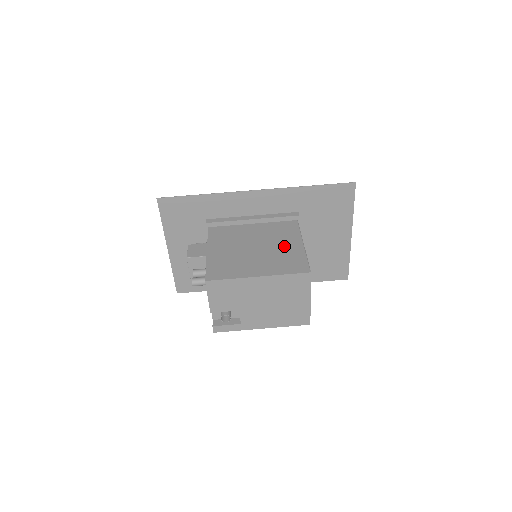
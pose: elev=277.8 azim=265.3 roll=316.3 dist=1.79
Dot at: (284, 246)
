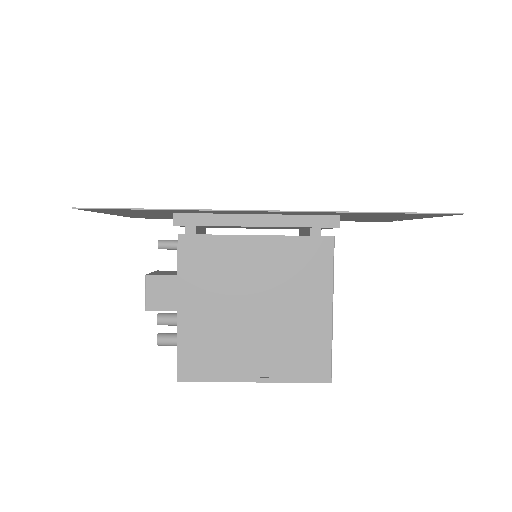
Dot at: (301, 312)
